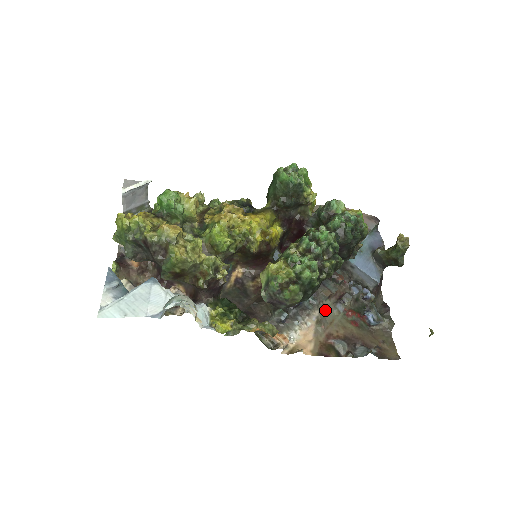
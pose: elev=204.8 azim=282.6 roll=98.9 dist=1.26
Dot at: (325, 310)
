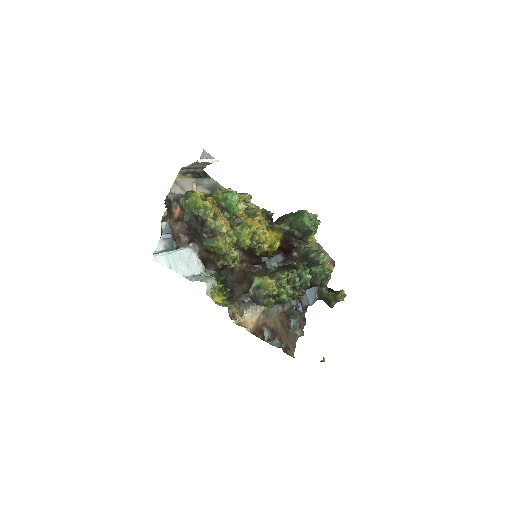
Dot at: occluded
